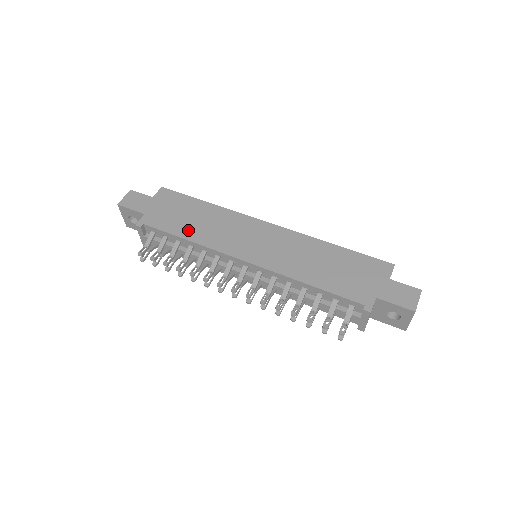
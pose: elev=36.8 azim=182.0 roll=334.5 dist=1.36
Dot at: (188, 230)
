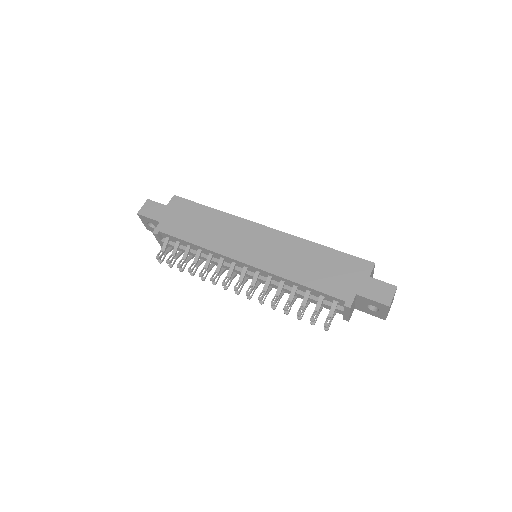
Dot at: (197, 236)
